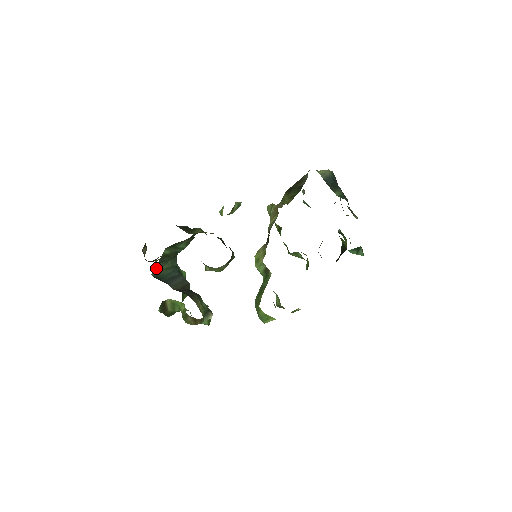
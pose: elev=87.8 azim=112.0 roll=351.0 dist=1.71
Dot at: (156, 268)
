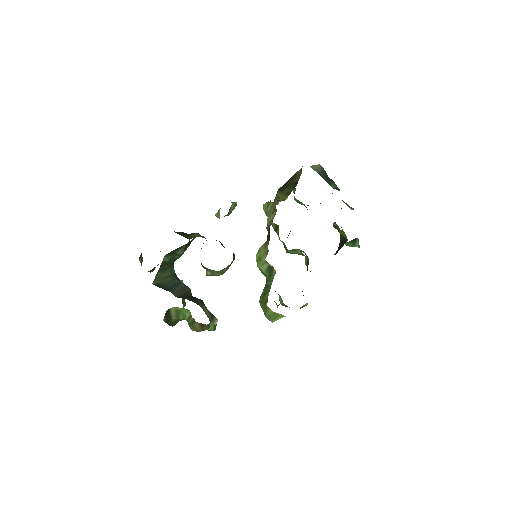
Dot at: (156, 277)
